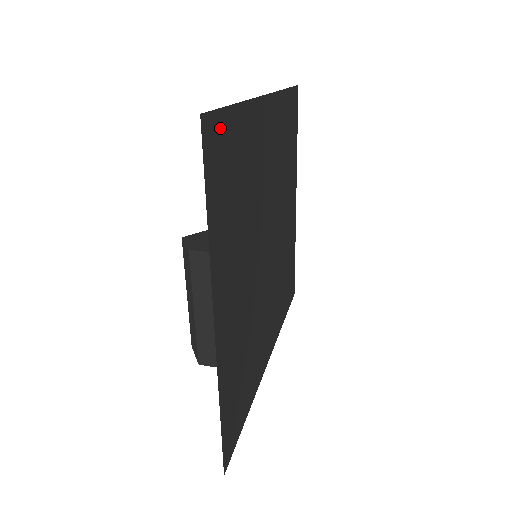
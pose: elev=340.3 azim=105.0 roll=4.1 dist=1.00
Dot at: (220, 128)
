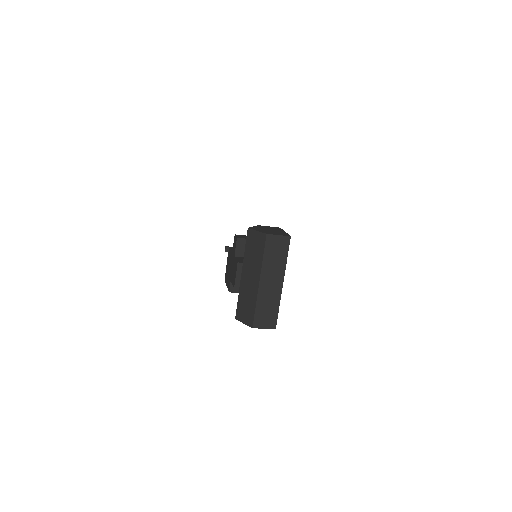
Dot at: occluded
